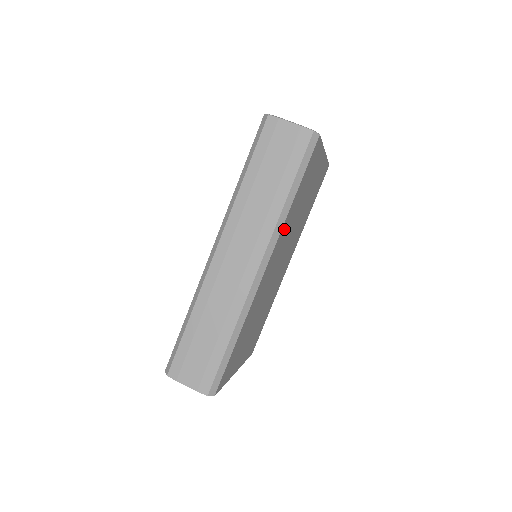
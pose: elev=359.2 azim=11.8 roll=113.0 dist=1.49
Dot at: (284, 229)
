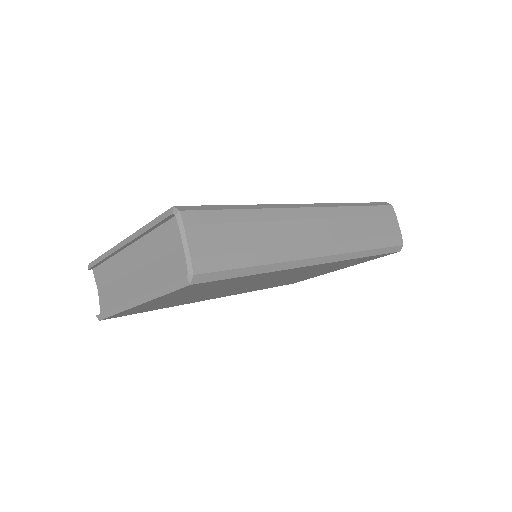
Dot at: (335, 263)
